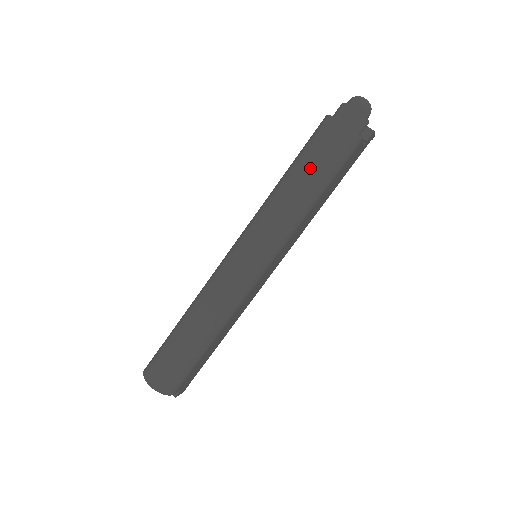
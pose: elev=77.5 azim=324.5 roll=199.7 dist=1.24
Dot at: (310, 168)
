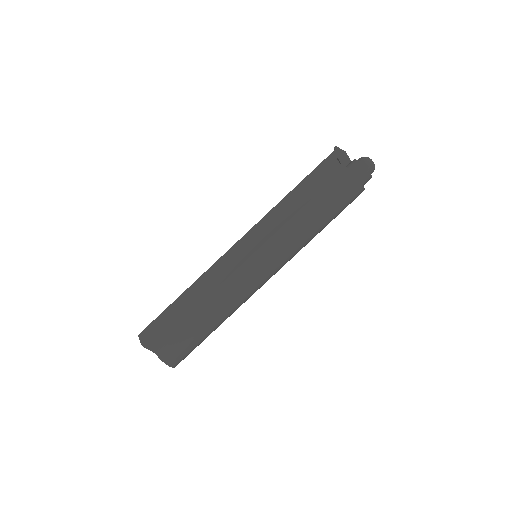
Dot at: (333, 214)
